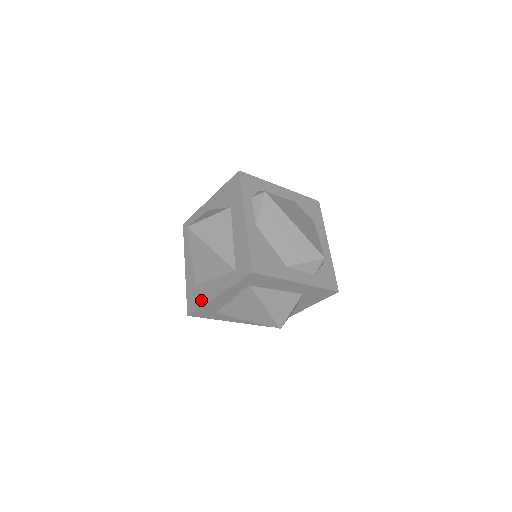
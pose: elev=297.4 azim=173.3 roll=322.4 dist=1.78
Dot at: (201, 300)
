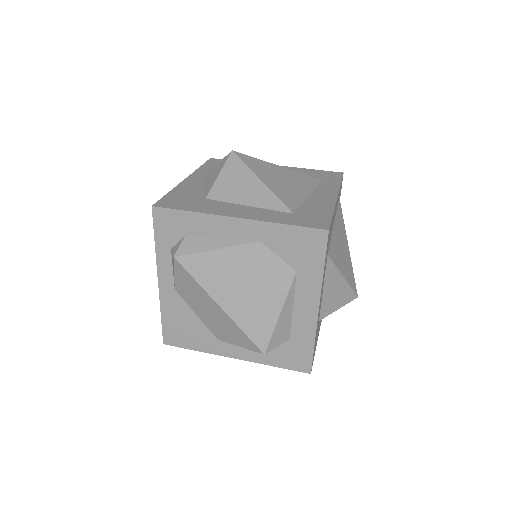
Dot at: occluded
